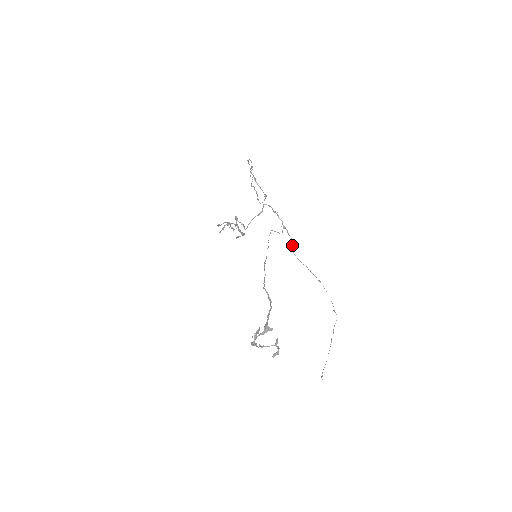
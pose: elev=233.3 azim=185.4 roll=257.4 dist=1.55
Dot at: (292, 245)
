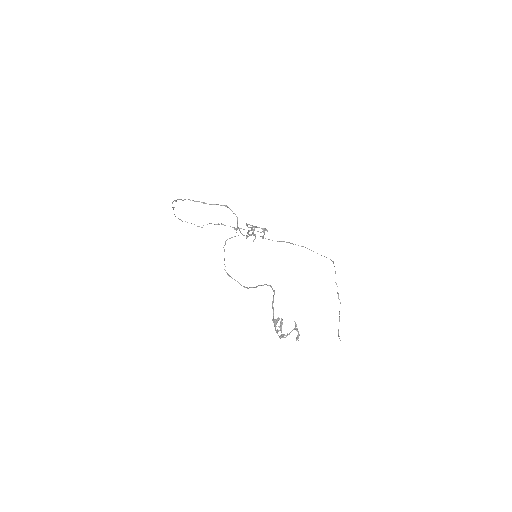
Dot at: occluded
